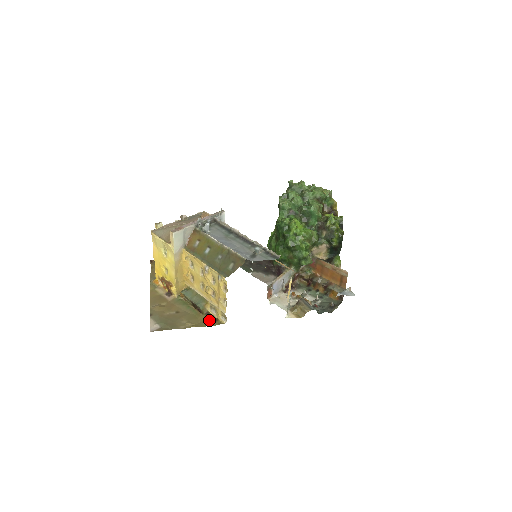
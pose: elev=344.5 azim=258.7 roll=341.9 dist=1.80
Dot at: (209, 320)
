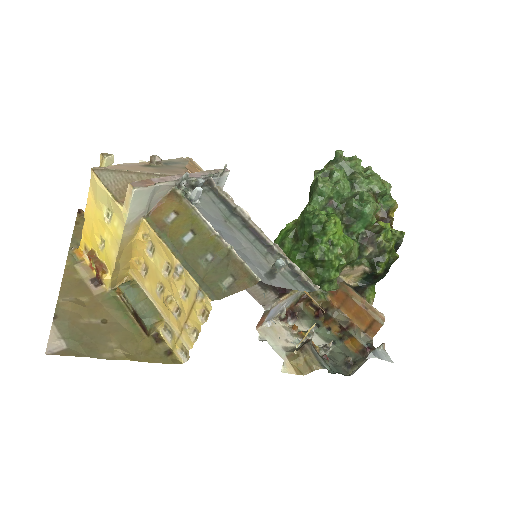
Dot at: (157, 350)
